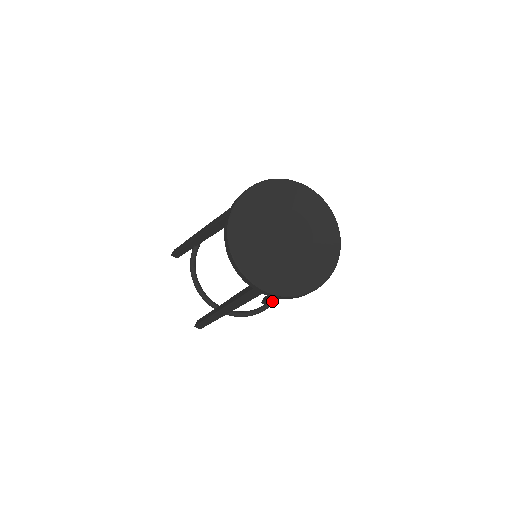
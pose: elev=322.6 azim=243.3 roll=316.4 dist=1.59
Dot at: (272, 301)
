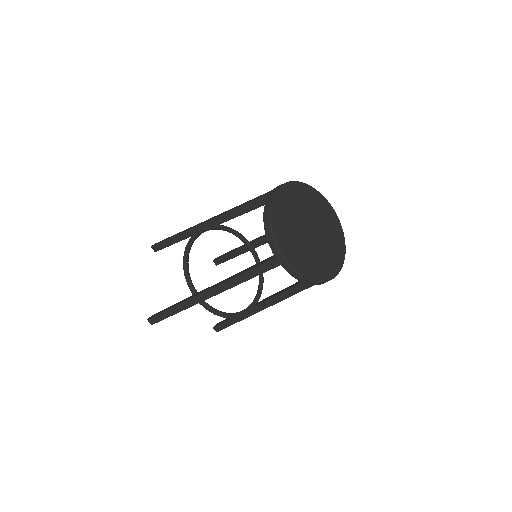
Dot at: (243, 312)
